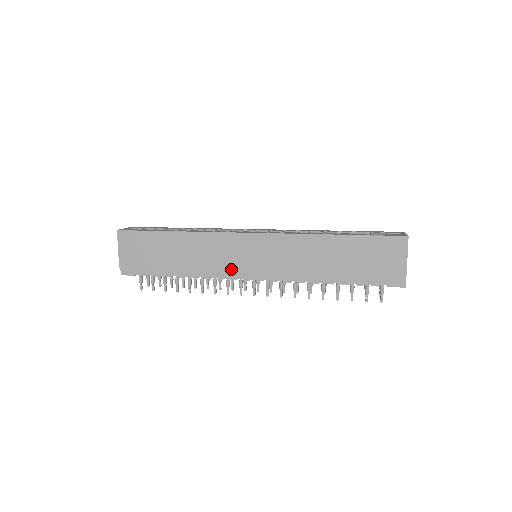
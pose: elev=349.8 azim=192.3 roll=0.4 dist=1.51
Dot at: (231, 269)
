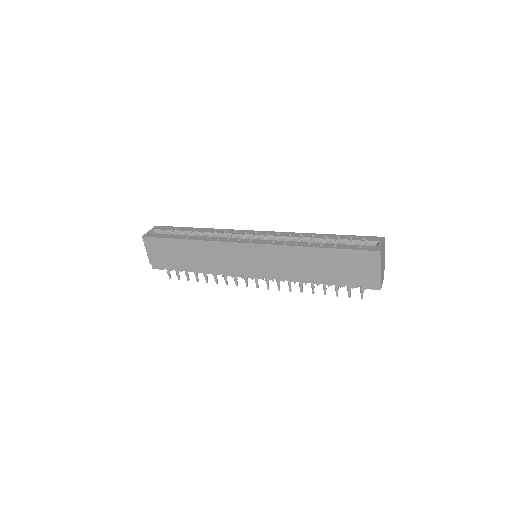
Dot at: (235, 269)
